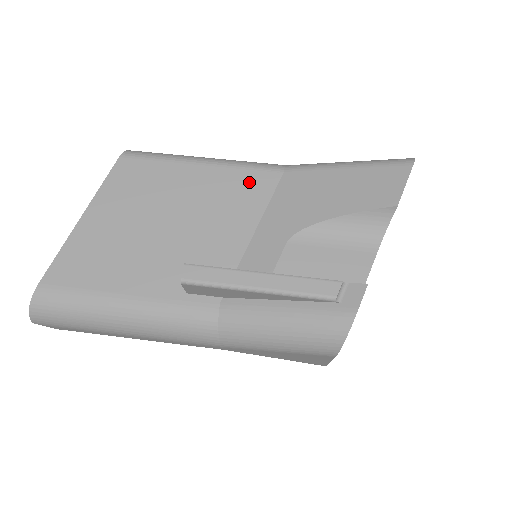
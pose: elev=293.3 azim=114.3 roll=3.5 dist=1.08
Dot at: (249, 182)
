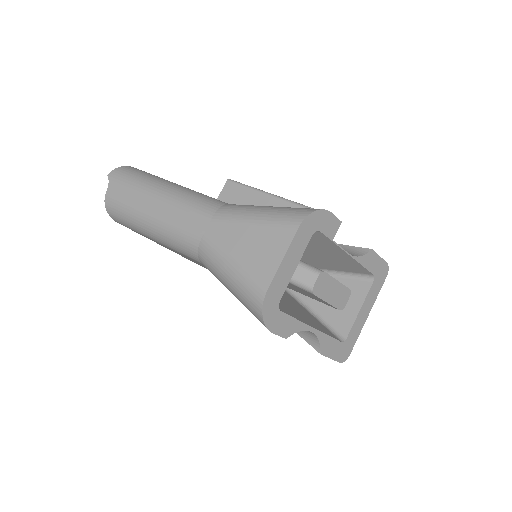
Dot at: occluded
